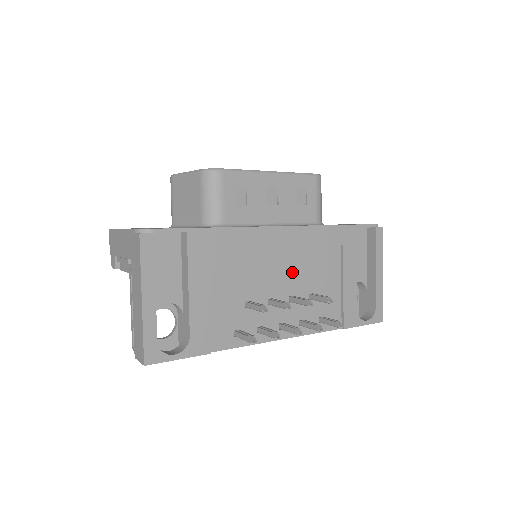
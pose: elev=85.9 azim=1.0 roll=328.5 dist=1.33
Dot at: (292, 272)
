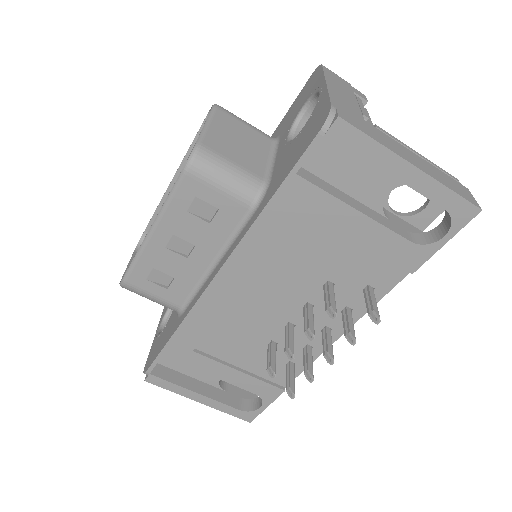
Dot at: (279, 290)
